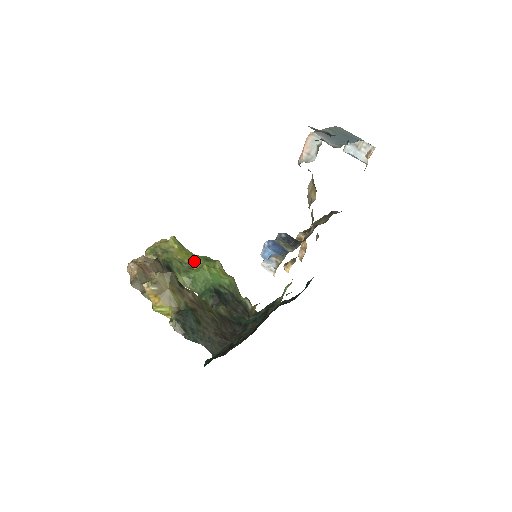
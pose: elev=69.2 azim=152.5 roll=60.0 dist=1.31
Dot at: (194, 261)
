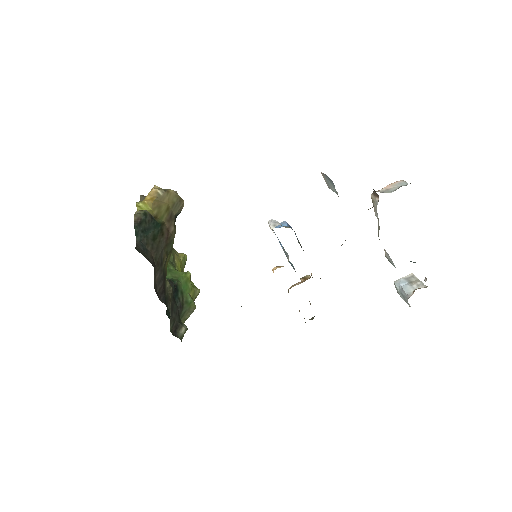
Dot at: occluded
